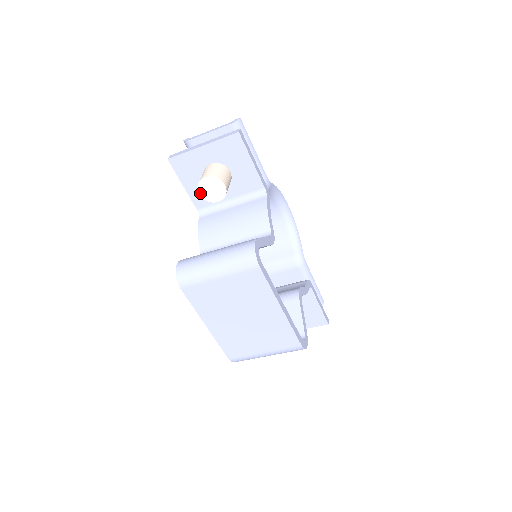
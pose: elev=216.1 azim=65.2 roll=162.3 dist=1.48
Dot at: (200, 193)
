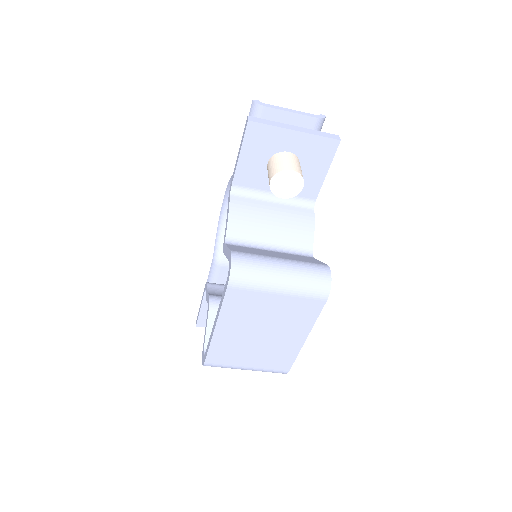
Dot at: (272, 181)
